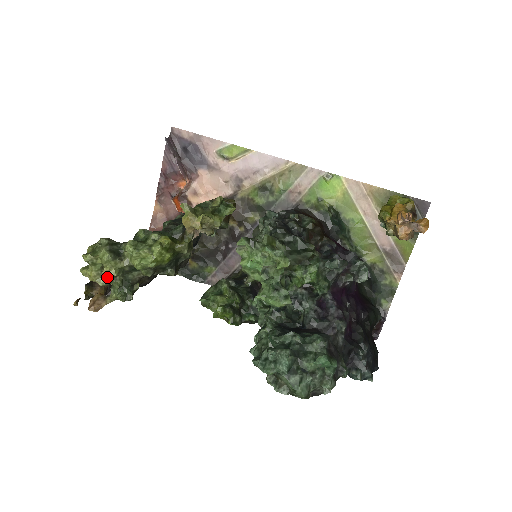
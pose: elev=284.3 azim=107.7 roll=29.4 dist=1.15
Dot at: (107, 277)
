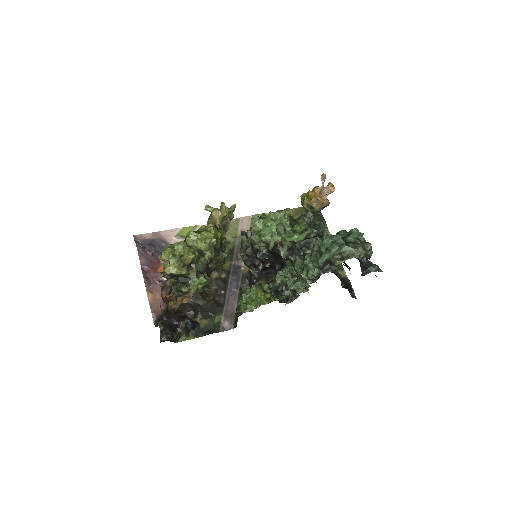
Dot at: (185, 267)
